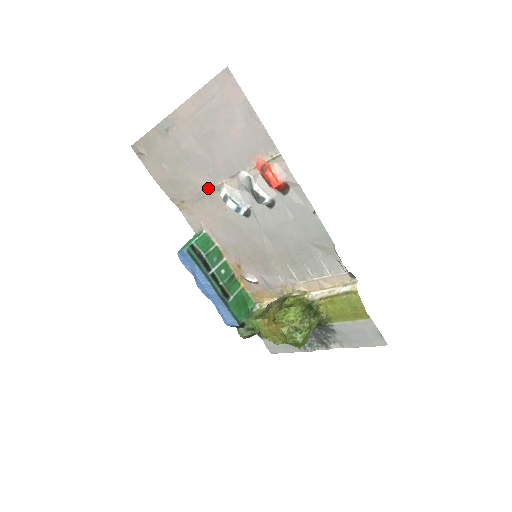
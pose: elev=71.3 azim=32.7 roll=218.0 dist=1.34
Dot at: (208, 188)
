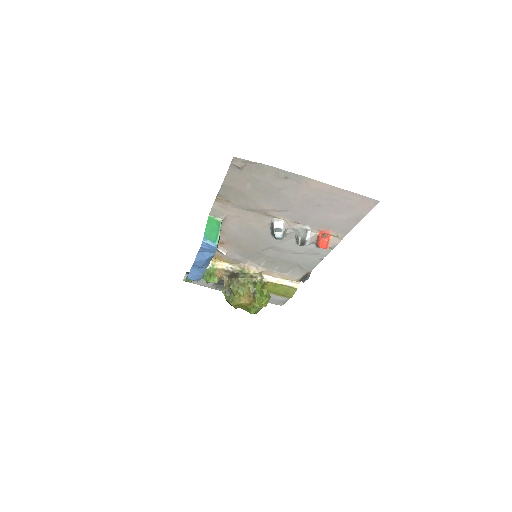
Dot at: (266, 212)
